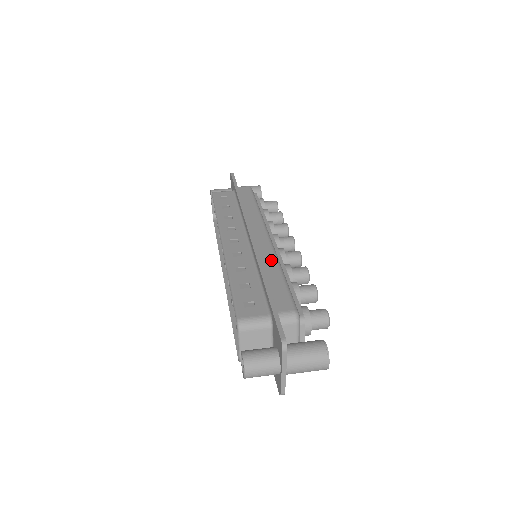
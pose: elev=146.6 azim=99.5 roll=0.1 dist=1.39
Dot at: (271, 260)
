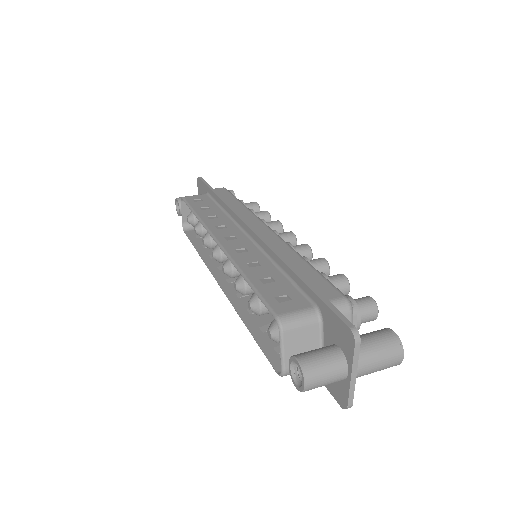
Dot at: (287, 250)
